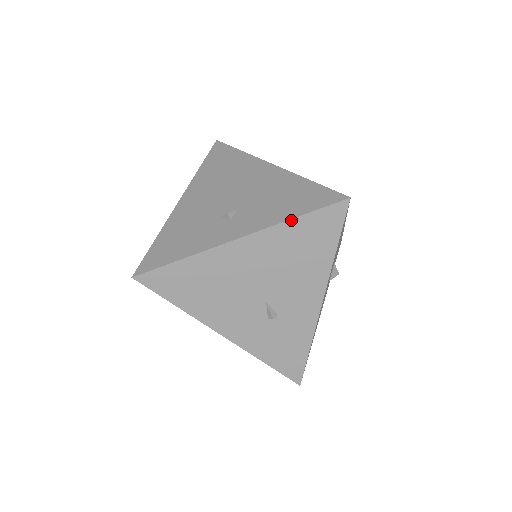
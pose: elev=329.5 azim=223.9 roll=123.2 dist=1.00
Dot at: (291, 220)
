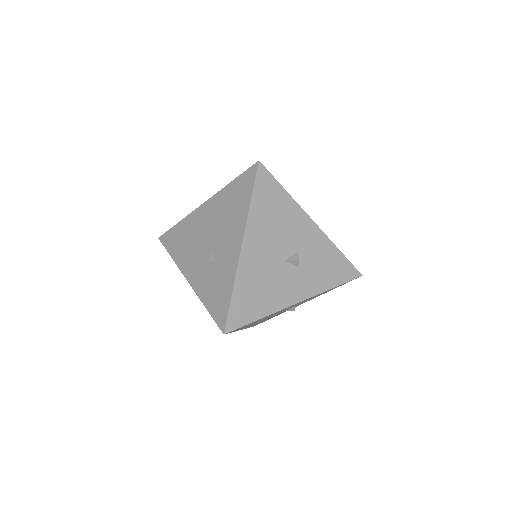
Dot at: (228, 184)
